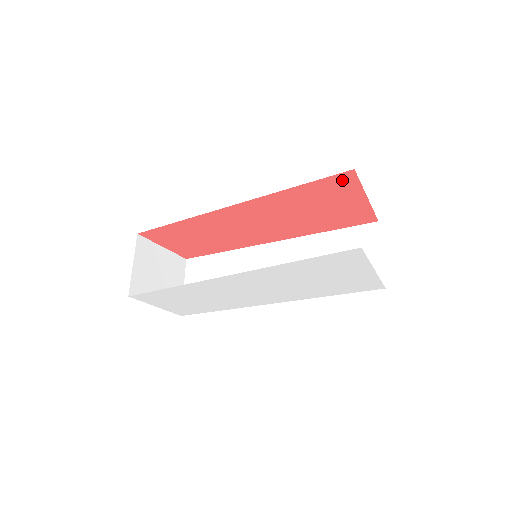
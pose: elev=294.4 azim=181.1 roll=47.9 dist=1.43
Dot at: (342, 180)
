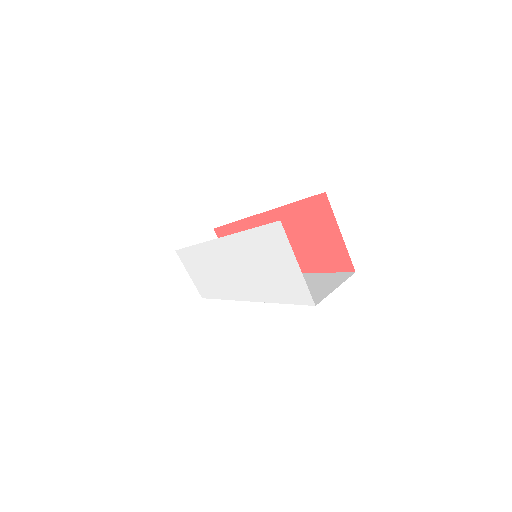
Dot at: (320, 204)
